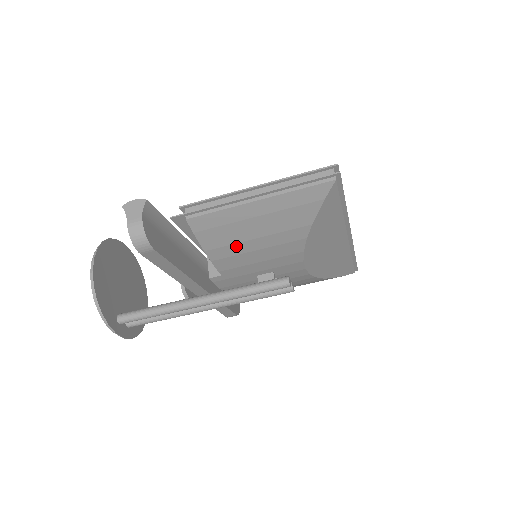
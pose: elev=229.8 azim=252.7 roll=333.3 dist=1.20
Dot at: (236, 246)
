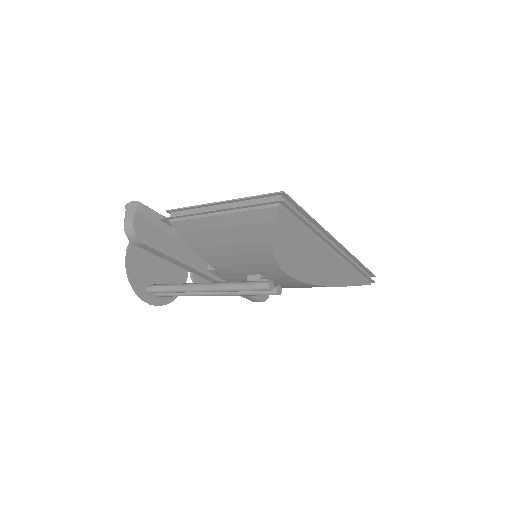
Dot at: (215, 249)
